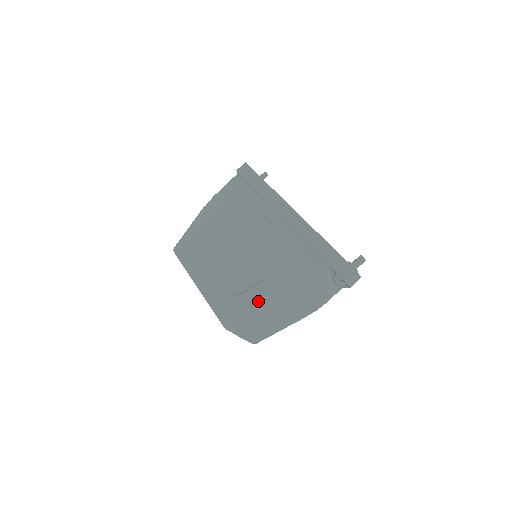
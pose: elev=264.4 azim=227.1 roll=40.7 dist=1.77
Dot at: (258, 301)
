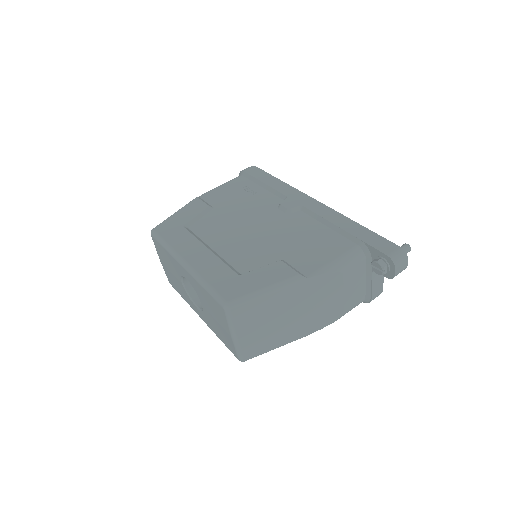
Dot at: (276, 278)
